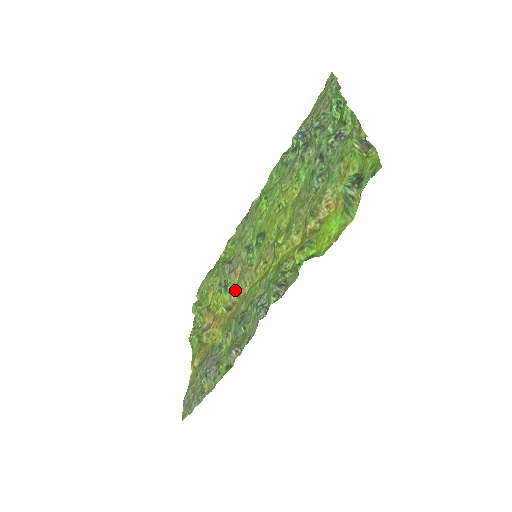
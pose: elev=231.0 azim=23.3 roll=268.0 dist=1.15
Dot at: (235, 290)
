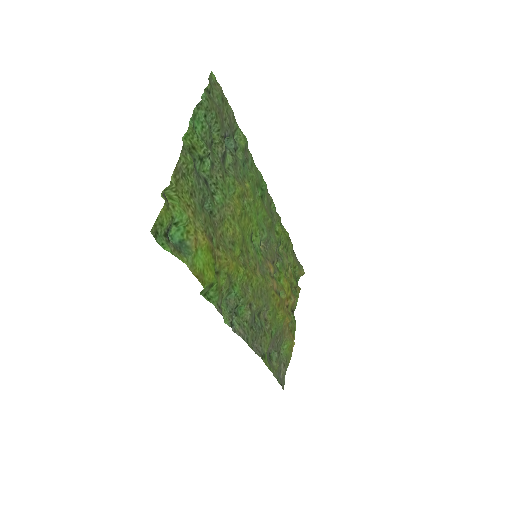
Dot at: (274, 279)
